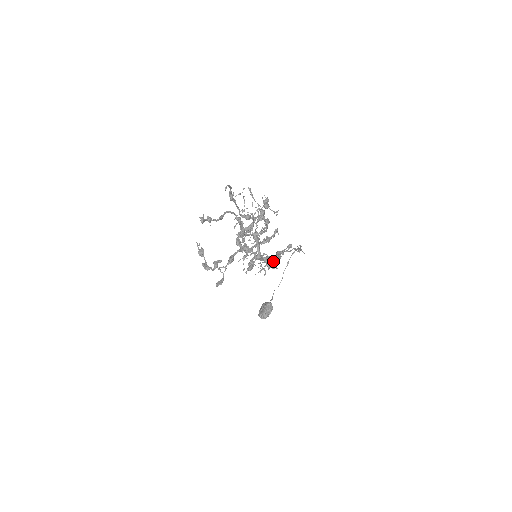
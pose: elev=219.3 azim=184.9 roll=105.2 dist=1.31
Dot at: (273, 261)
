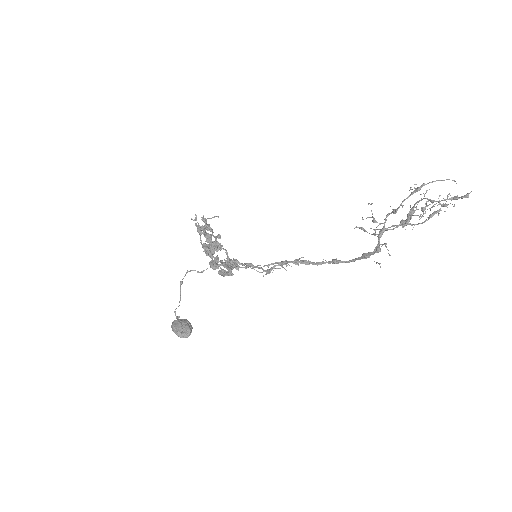
Dot at: occluded
